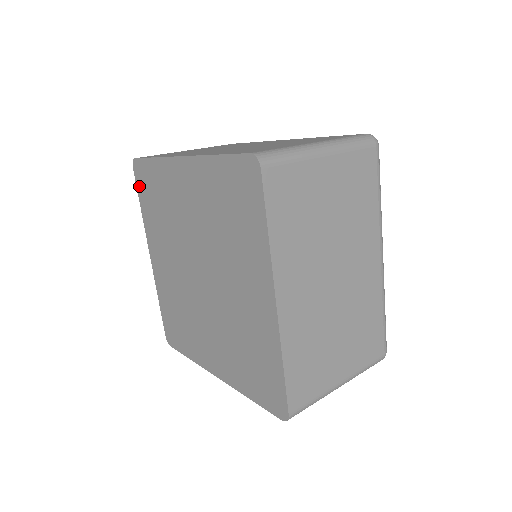
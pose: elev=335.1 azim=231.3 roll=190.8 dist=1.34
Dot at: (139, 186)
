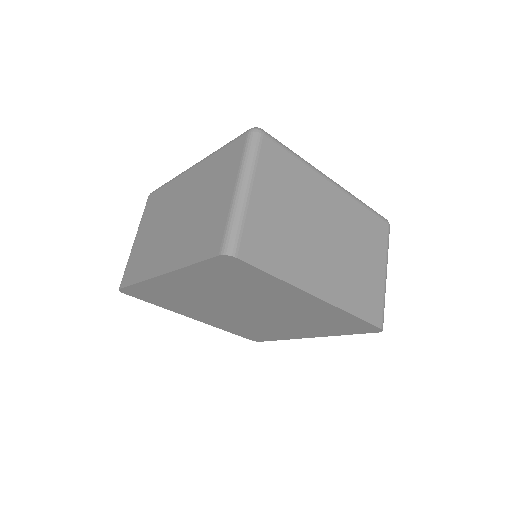
Dot at: (141, 298)
